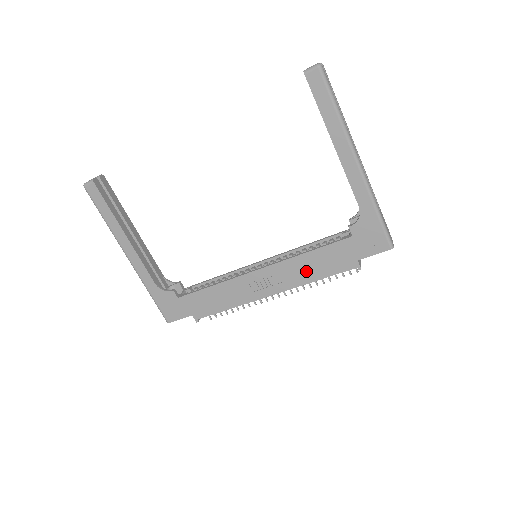
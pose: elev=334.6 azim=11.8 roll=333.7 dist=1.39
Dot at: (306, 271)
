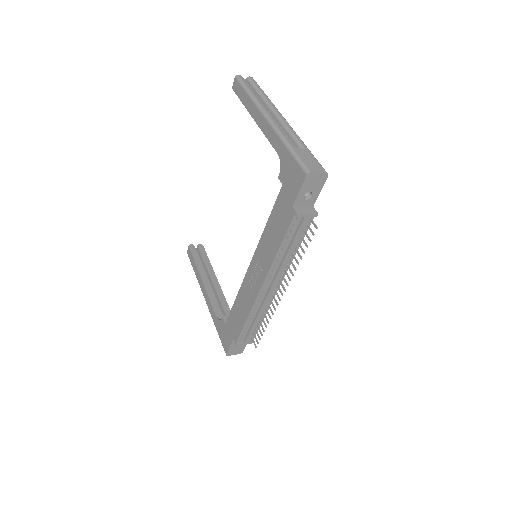
Dot at: (271, 244)
